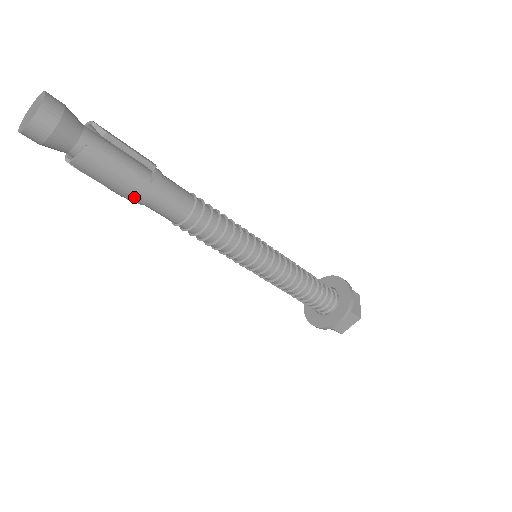
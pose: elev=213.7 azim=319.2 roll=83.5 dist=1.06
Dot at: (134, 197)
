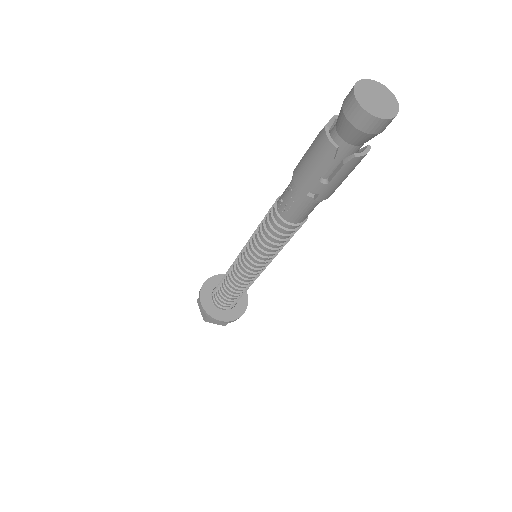
Dot at: (326, 197)
